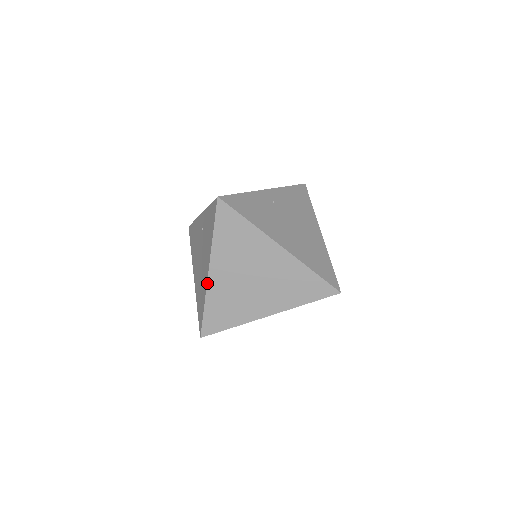
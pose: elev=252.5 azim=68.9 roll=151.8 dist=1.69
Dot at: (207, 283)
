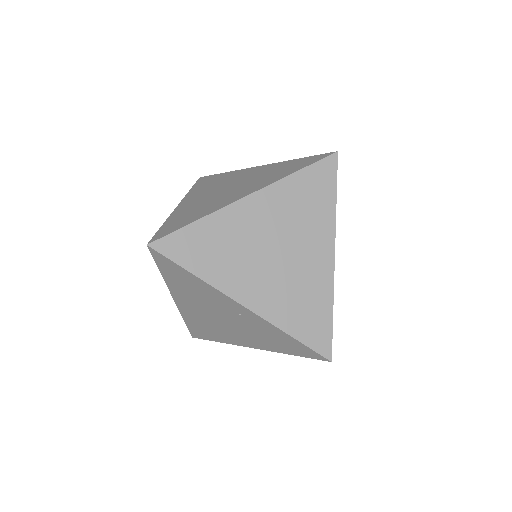
Dot at: (174, 210)
